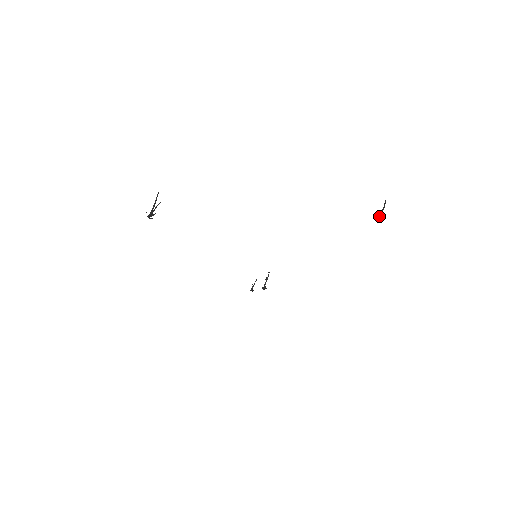
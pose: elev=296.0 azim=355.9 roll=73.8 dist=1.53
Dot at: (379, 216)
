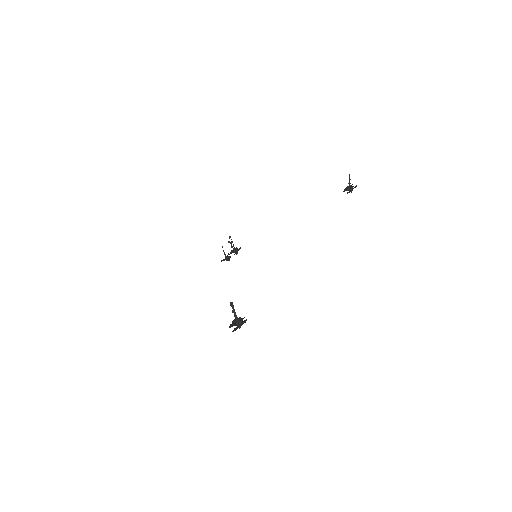
Dot at: (349, 188)
